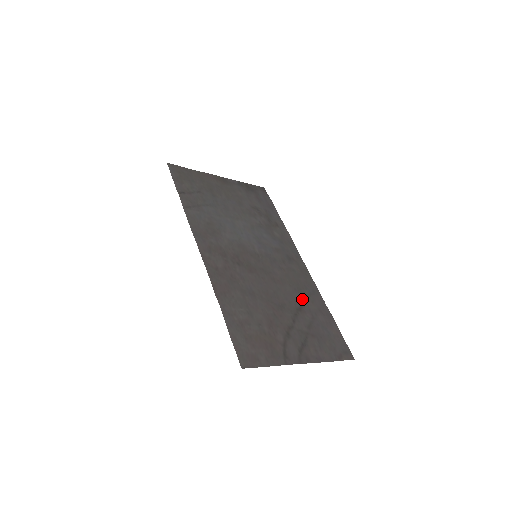
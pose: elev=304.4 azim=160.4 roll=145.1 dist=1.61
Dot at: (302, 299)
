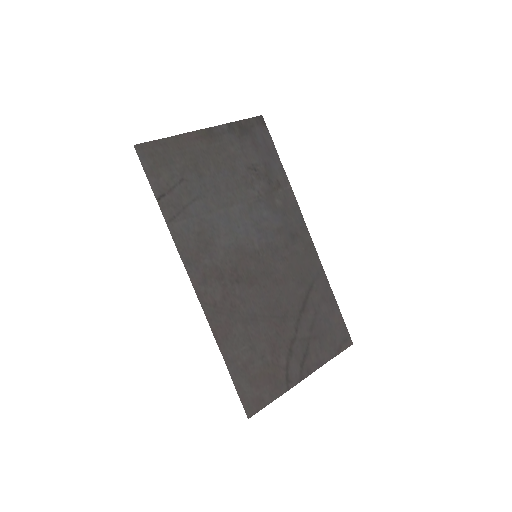
Dot at: (305, 293)
